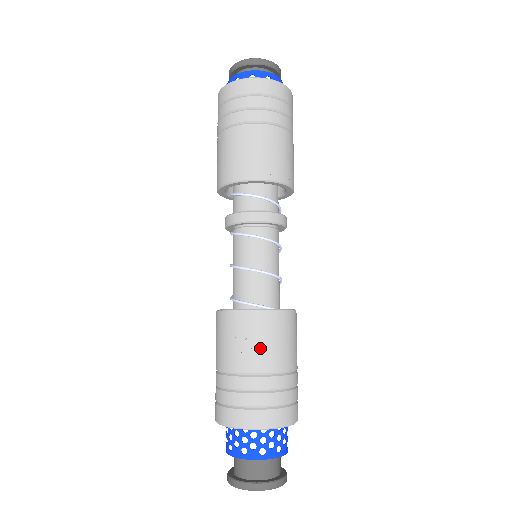
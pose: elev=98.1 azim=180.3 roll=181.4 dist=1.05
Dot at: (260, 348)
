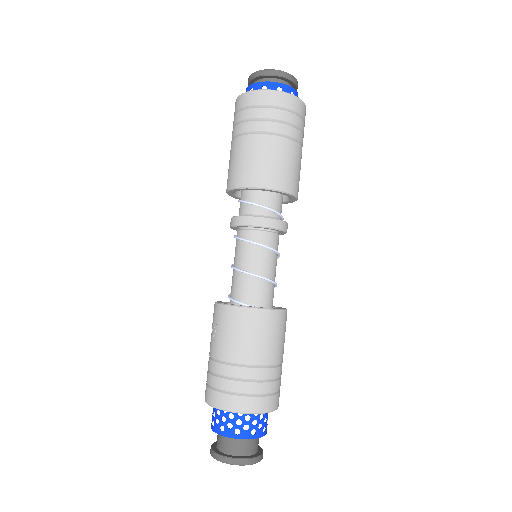
Dot at: (222, 338)
